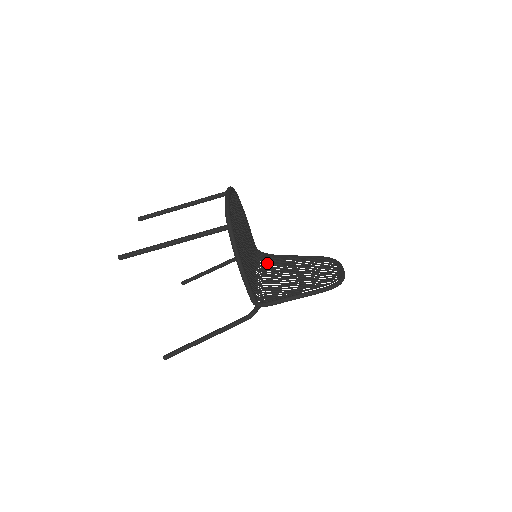
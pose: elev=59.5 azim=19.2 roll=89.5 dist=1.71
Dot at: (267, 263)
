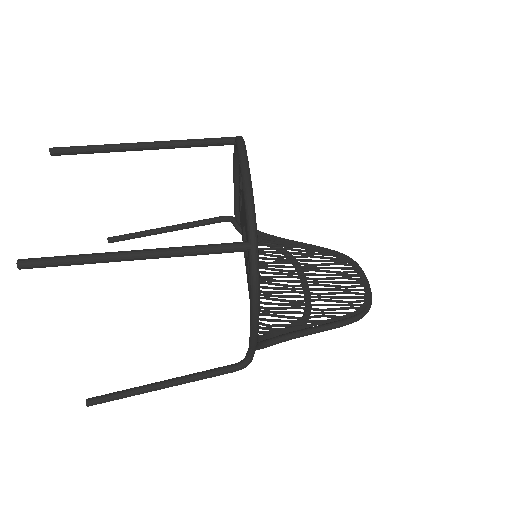
Dot at: (259, 252)
